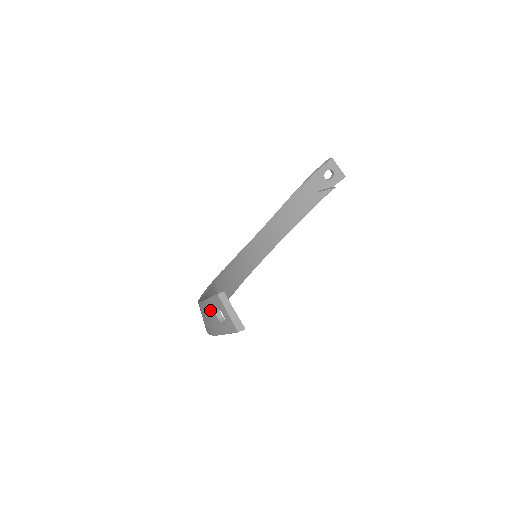
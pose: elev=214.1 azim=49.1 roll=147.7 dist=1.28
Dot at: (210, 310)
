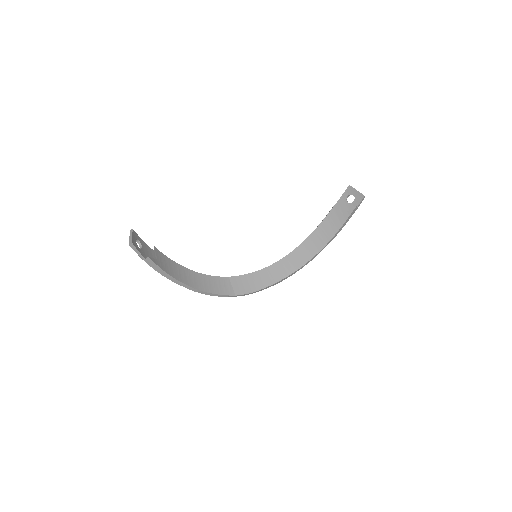
Dot at: (144, 249)
